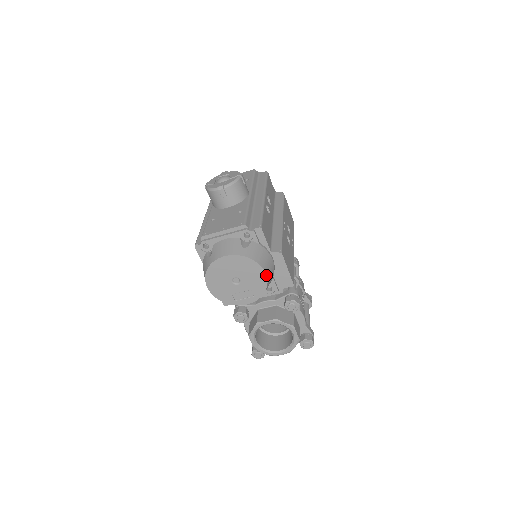
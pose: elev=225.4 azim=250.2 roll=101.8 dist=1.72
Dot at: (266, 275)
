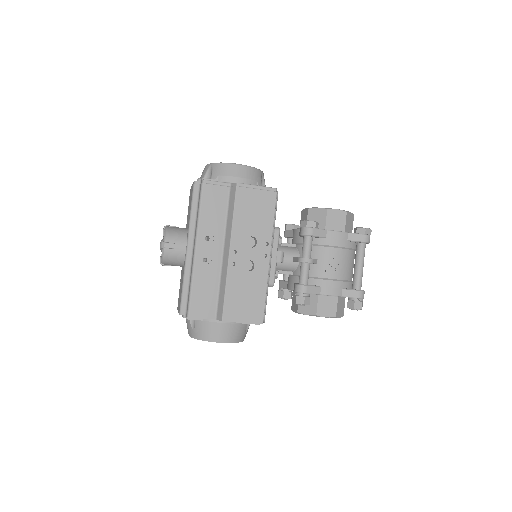
Dot at: occluded
